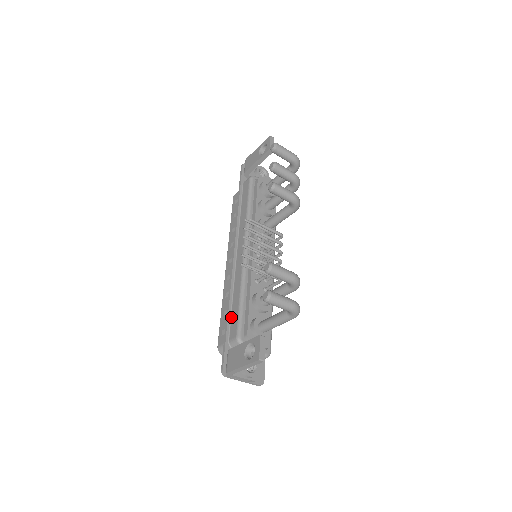
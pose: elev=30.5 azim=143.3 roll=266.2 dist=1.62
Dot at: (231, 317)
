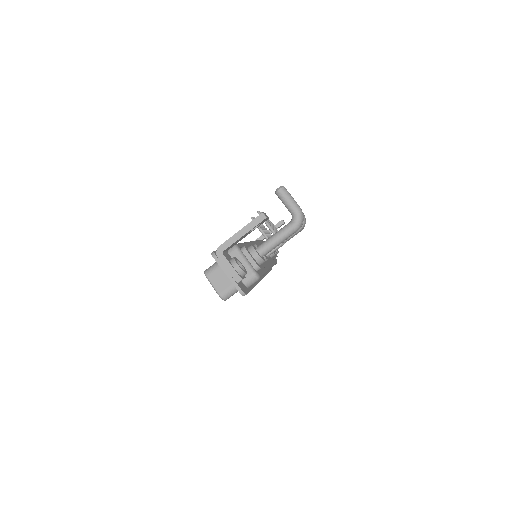
Dot at: occluded
